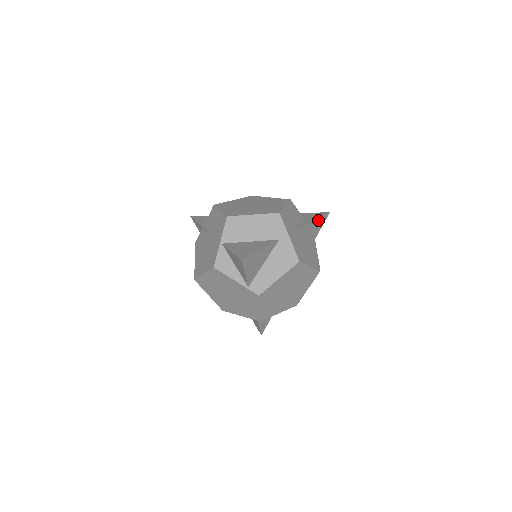
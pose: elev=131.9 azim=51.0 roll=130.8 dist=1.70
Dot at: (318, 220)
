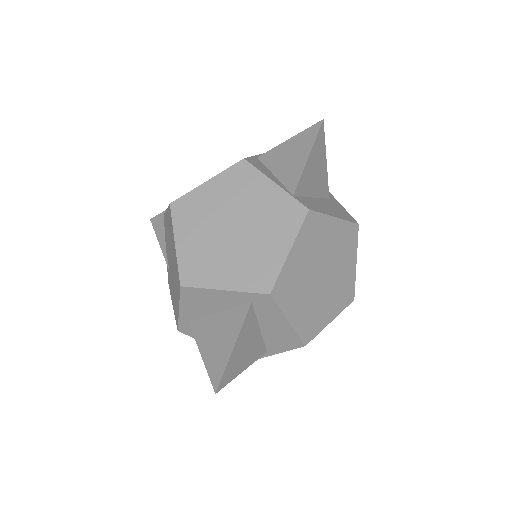
Dot at: occluded
